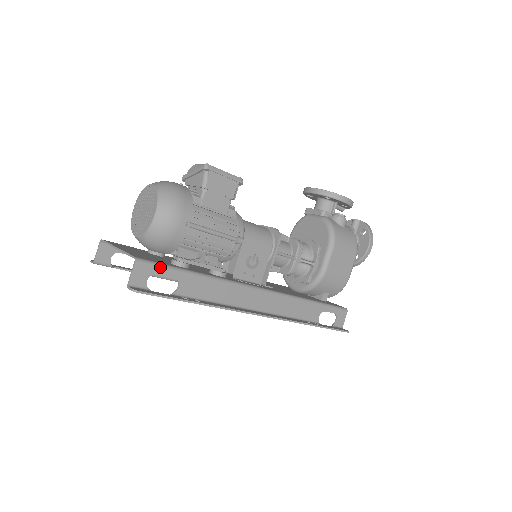
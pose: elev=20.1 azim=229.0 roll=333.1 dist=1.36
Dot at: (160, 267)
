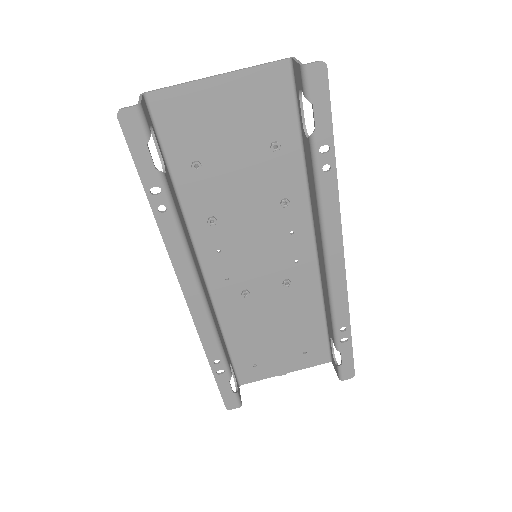
Dot at: (299, 96)
